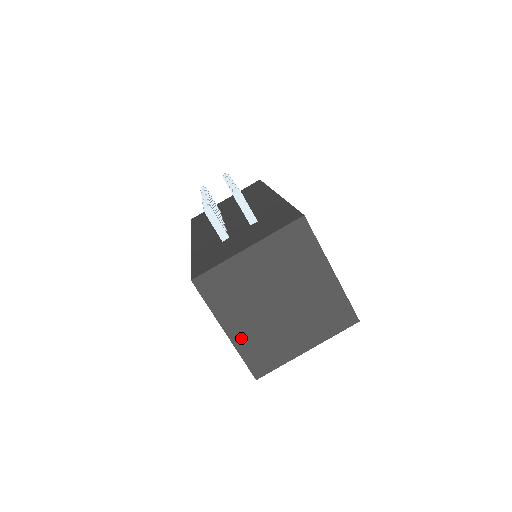
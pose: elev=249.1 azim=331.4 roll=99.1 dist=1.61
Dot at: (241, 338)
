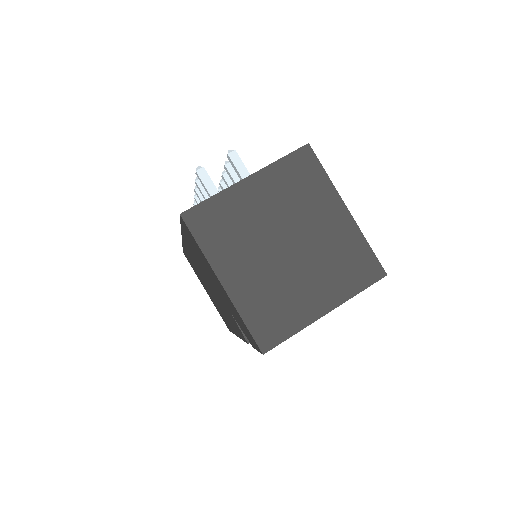
Dot at: (242, 293)
